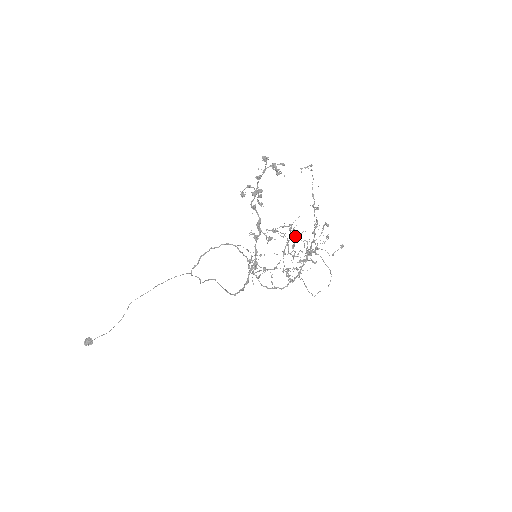
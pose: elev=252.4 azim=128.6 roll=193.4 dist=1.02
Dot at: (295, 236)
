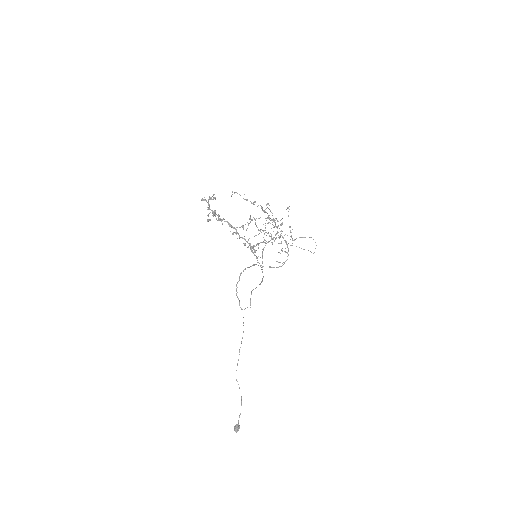
Dot at: occluded
